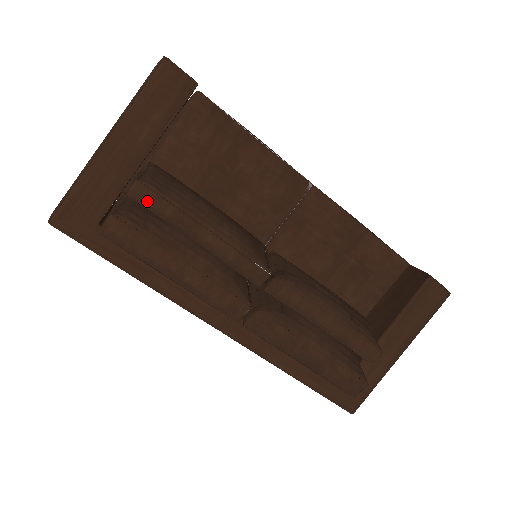
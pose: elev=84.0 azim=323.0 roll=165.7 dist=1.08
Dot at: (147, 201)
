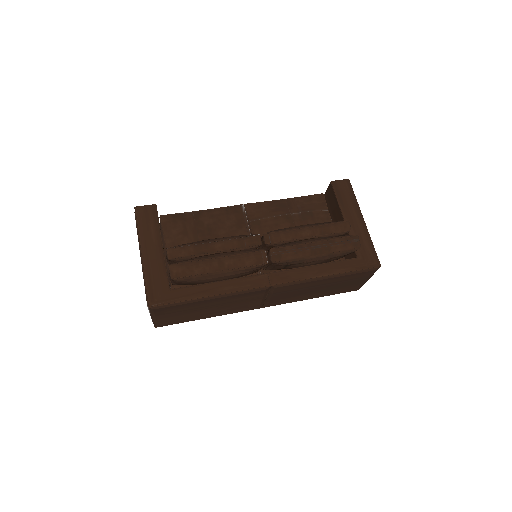
Dot at: (179, 253)
